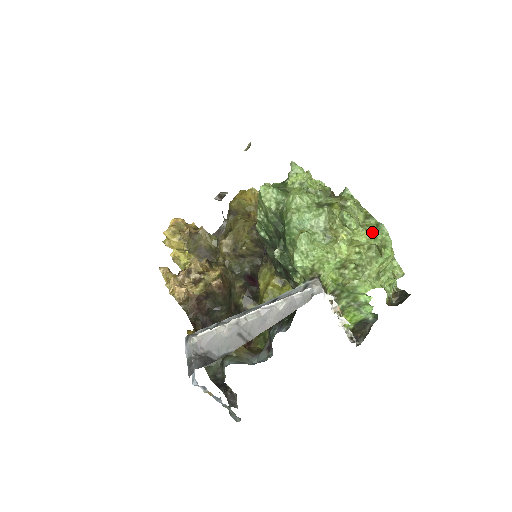
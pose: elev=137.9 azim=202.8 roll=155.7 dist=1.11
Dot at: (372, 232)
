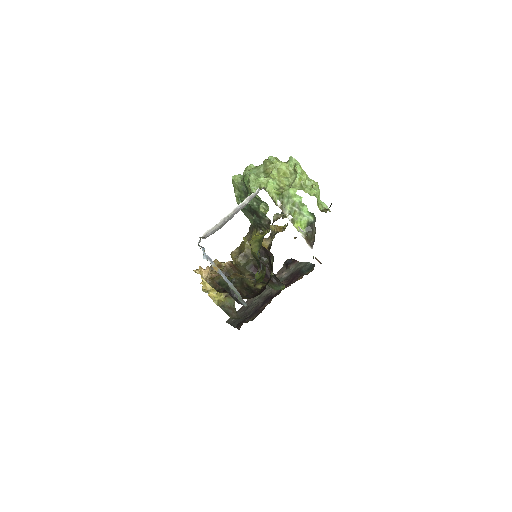
Dot at: (288, 164)
